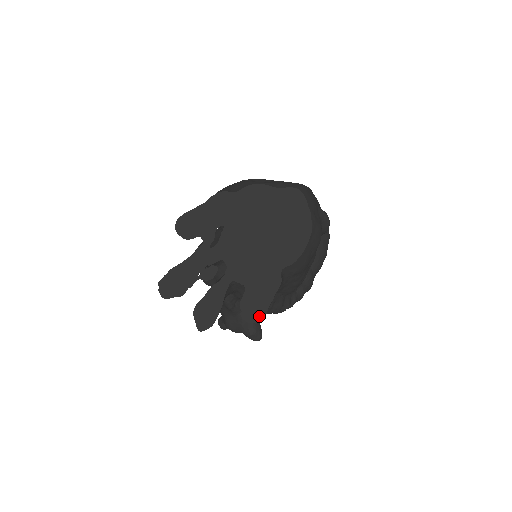
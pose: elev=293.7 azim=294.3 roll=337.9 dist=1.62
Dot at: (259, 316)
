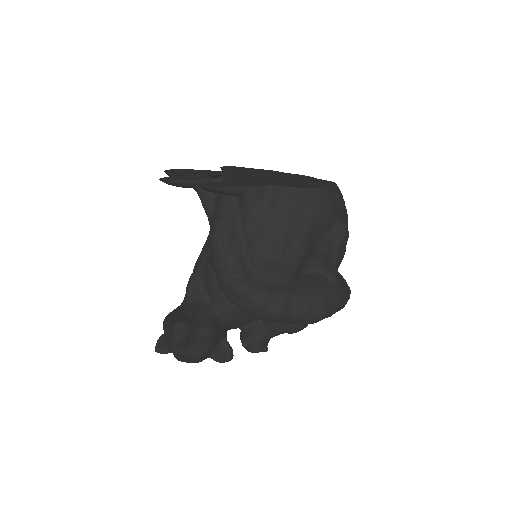
Dot at: (213, 187)
